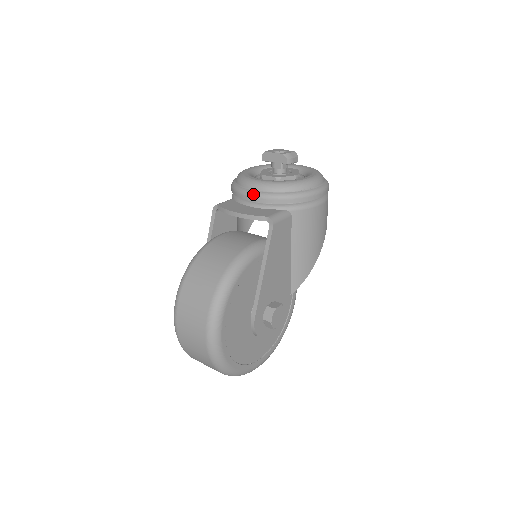
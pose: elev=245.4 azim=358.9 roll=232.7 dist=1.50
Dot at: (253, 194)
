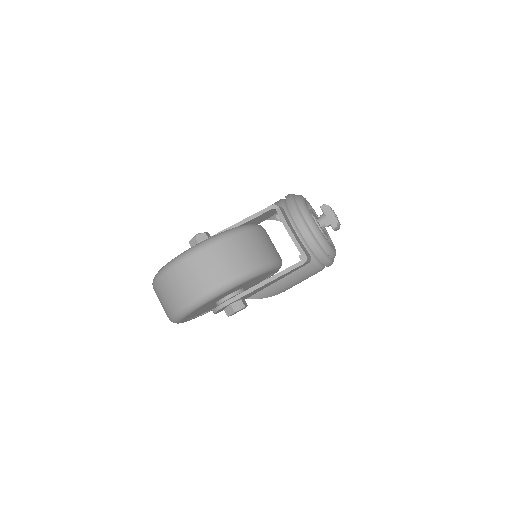
Dot at: (307, 228)
